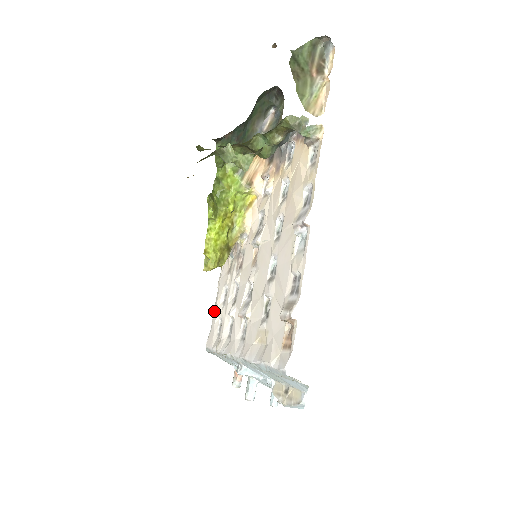
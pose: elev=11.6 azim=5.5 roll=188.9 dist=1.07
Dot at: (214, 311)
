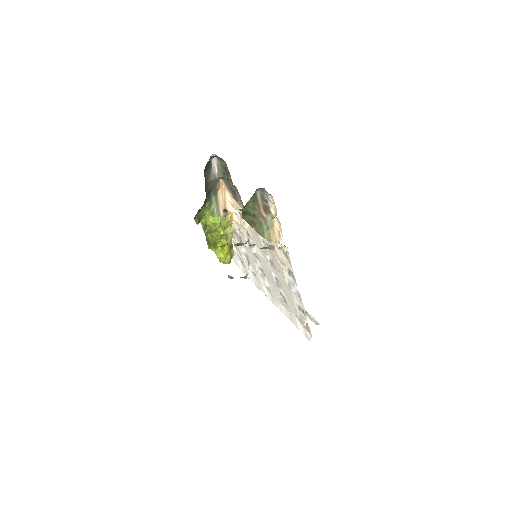
Dot at: occluded
